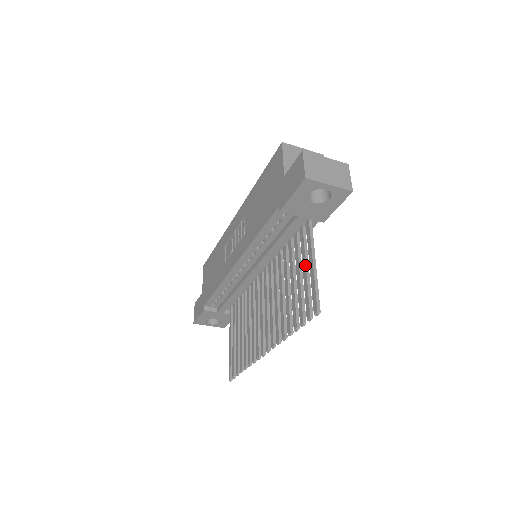
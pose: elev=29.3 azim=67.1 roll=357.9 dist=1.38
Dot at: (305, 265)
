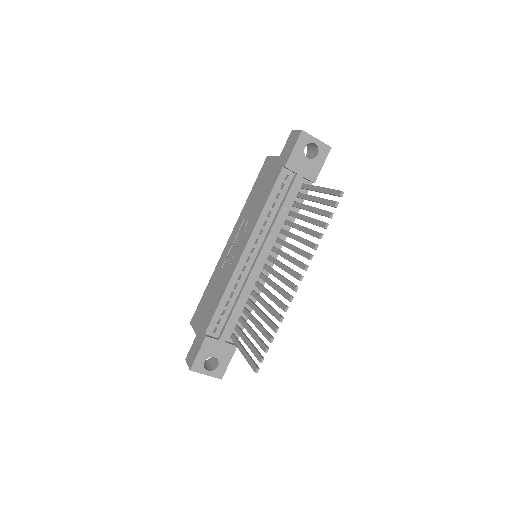
Dot at: (314, 196)
